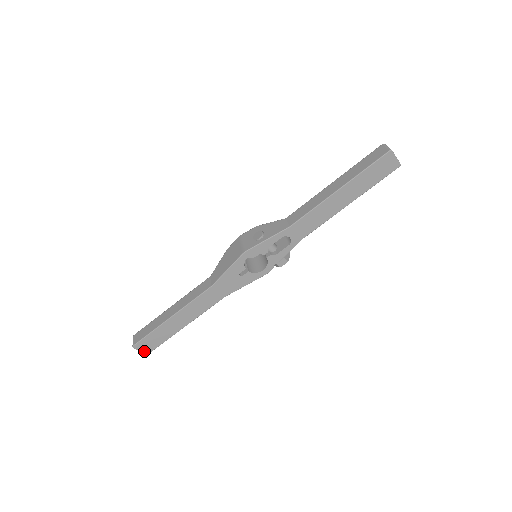
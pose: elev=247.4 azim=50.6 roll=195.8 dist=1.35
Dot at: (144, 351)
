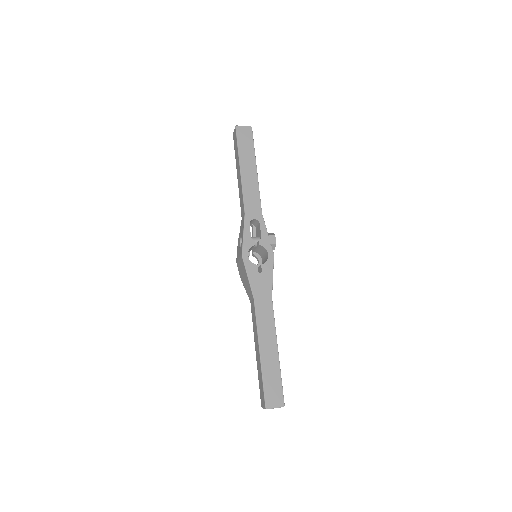
Dot at: (278, 404)
